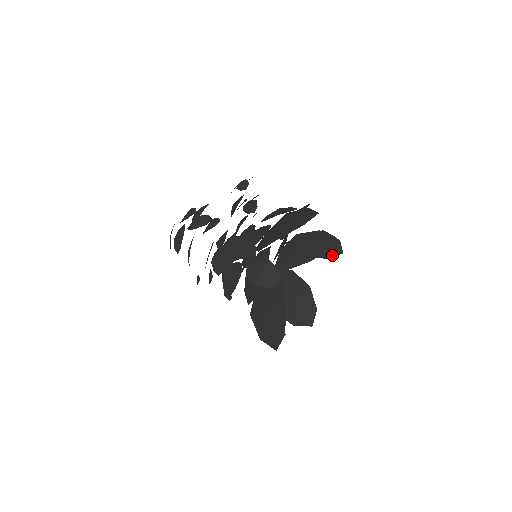
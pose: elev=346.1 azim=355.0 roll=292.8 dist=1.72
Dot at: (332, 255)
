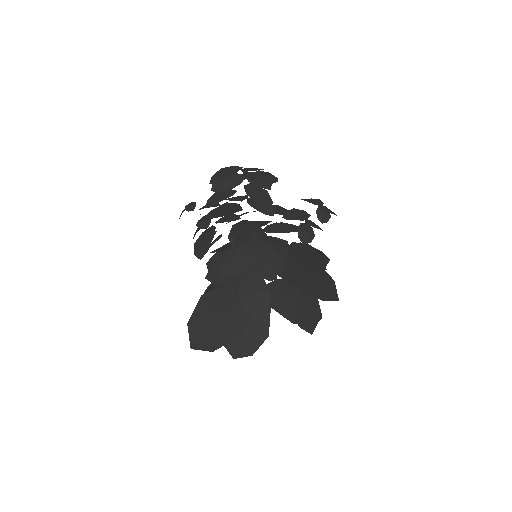
Dot at: (305, 328)
